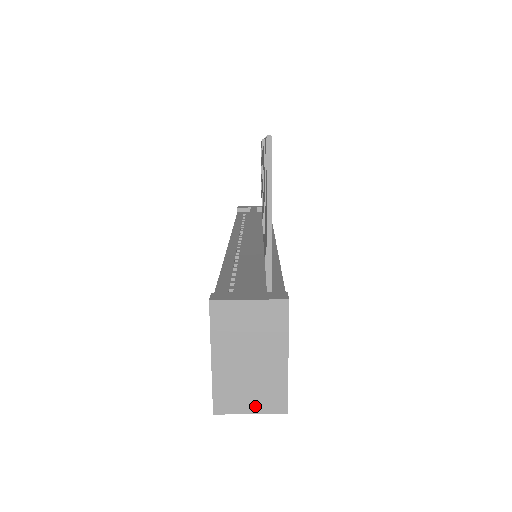
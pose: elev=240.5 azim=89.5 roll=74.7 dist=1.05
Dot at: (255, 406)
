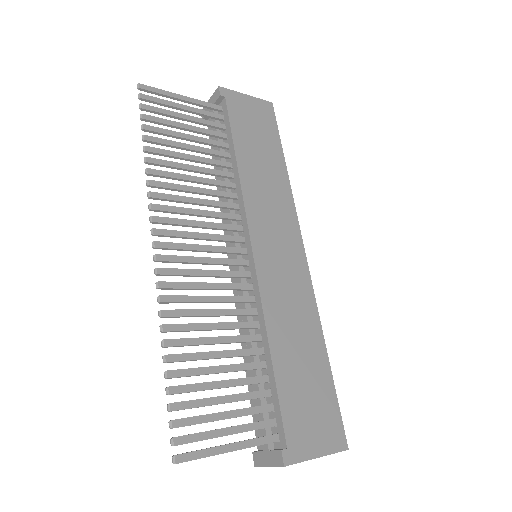
Dot at: occluded
